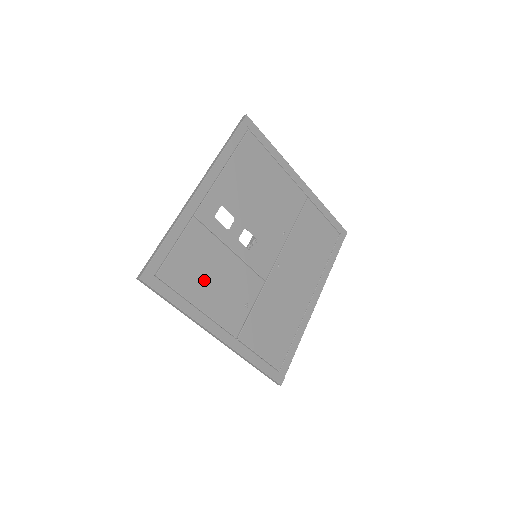
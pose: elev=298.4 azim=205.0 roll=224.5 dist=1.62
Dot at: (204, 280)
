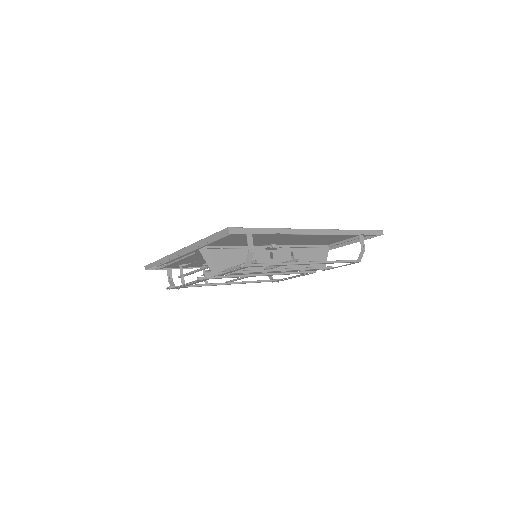
Dot at: occluded
